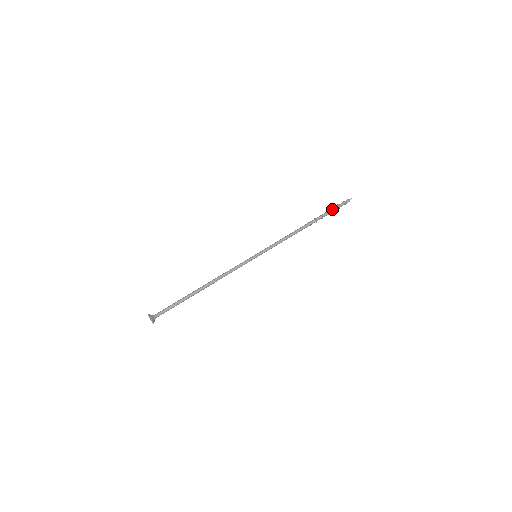
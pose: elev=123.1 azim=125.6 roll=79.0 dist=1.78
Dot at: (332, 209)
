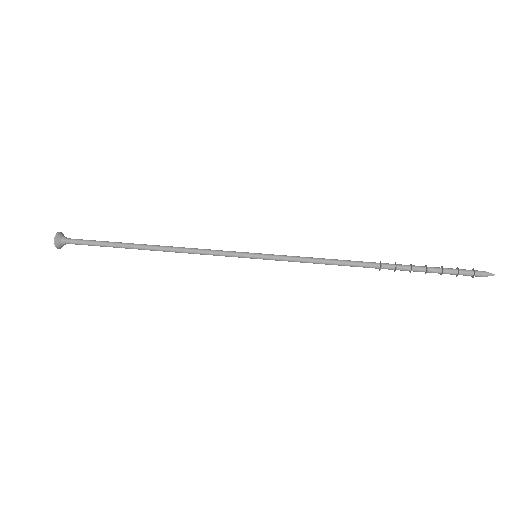
Dot at: (440, 268)
